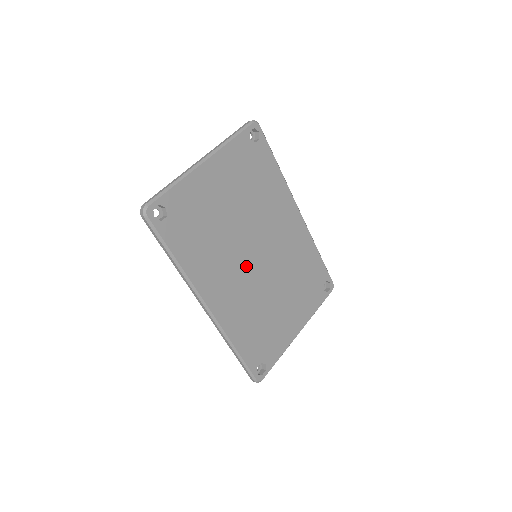
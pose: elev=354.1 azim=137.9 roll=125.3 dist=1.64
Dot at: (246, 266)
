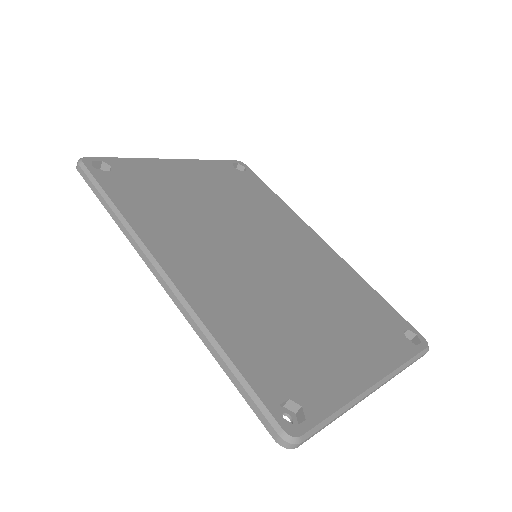
Dot at: (237, 254)
